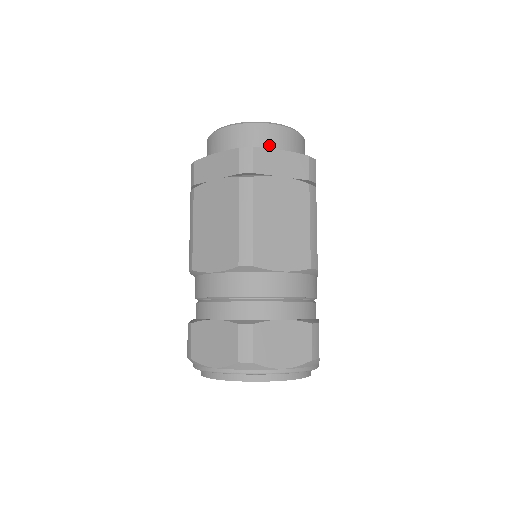
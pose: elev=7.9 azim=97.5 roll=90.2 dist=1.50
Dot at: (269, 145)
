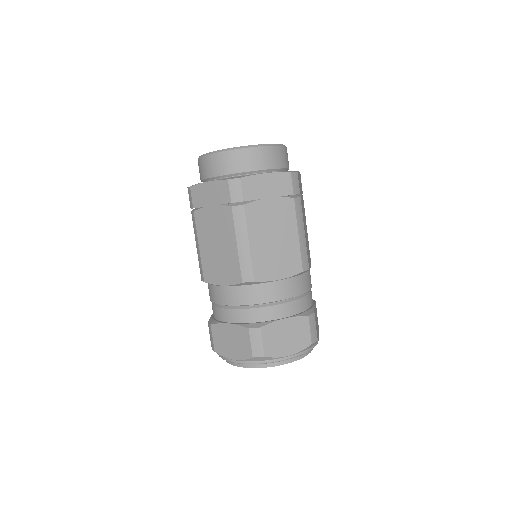
Dot at: (254, 168)
